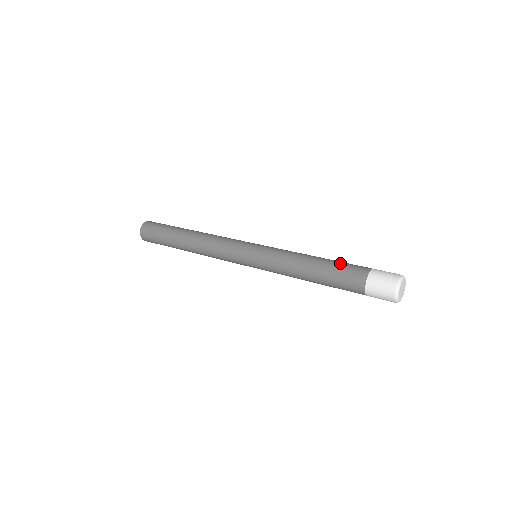
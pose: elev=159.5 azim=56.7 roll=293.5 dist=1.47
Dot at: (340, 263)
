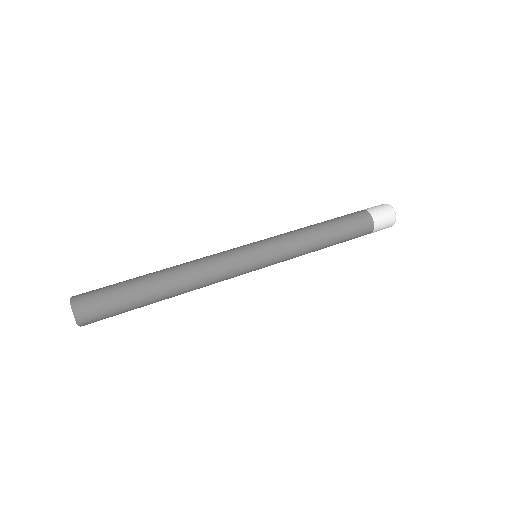
Dot at: (347, 224)
